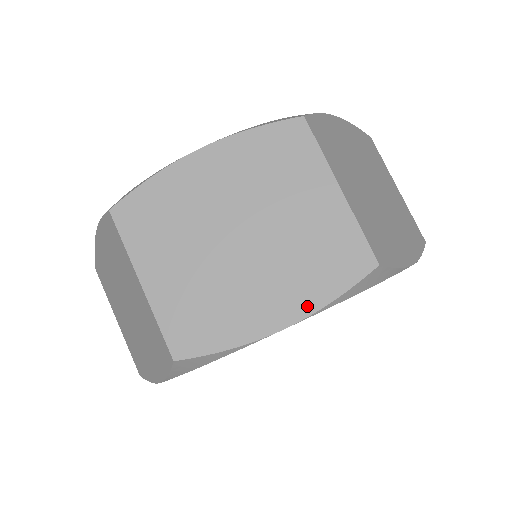
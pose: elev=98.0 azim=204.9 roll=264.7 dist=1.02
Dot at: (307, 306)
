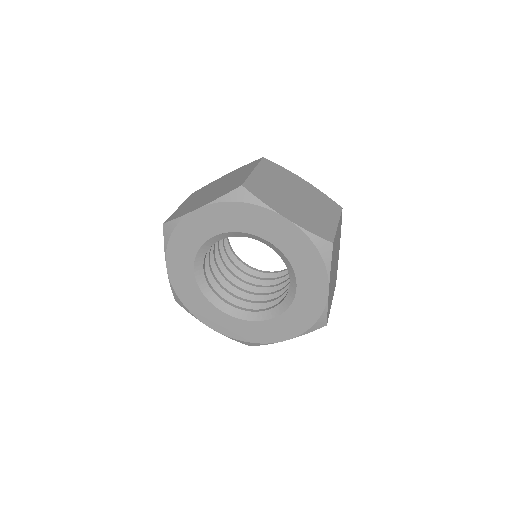
Dot at: (210, 201)
